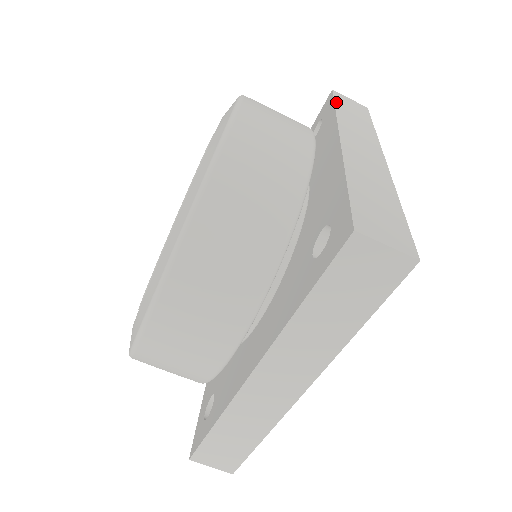
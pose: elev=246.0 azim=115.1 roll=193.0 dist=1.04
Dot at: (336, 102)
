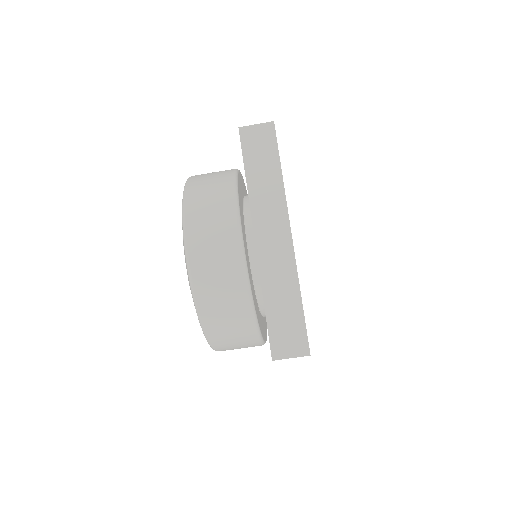
Dot at: (245, 160)
